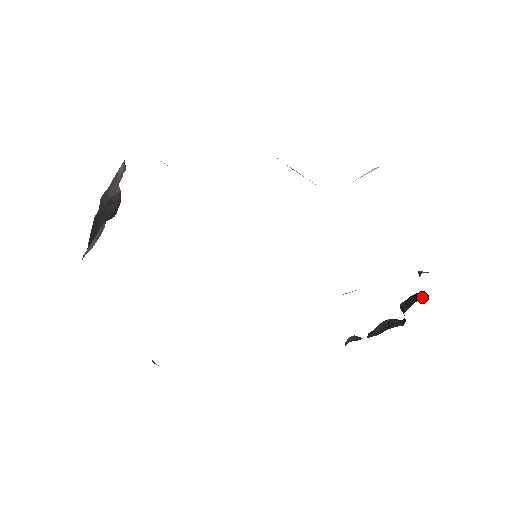
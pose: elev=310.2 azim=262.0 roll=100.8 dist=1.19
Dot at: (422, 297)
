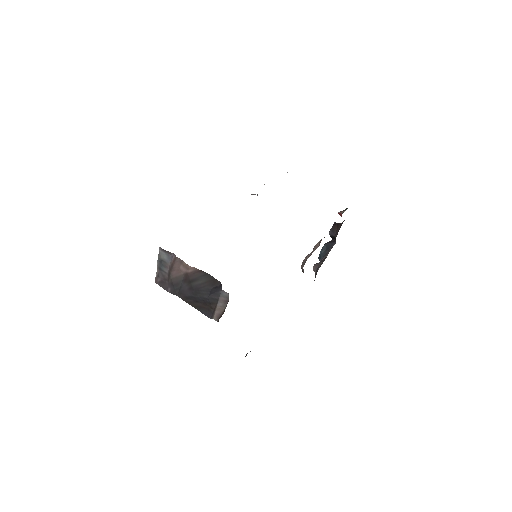
Dot at: (340, 224)
